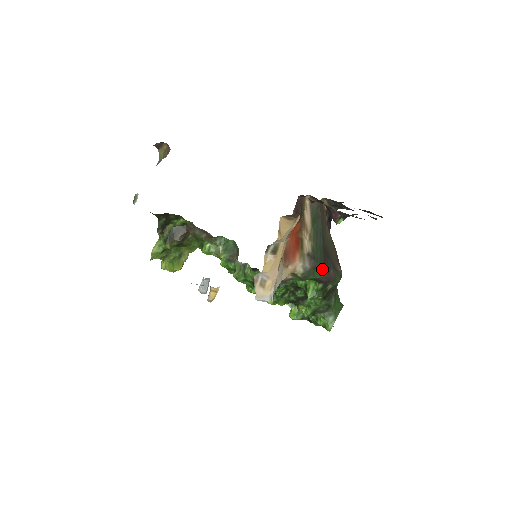
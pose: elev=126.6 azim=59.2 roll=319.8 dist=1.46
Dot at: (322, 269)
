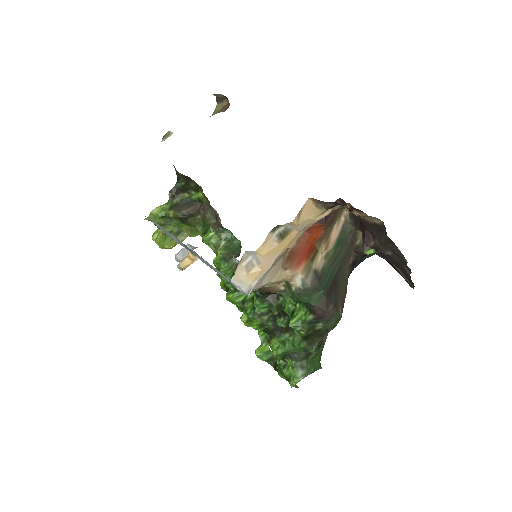
Dot at: (322, 297)
